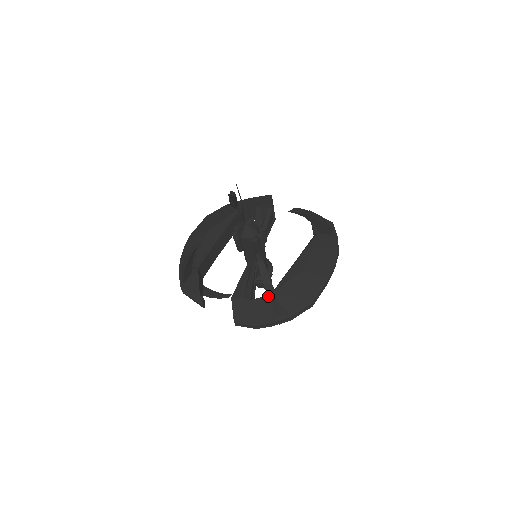
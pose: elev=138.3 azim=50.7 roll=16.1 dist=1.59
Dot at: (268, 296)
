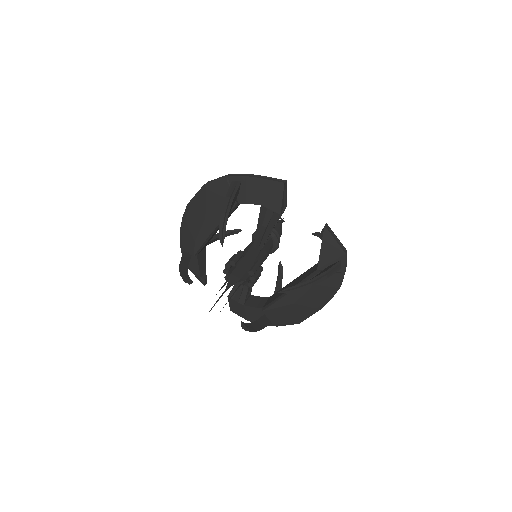
Dot at: occluded
